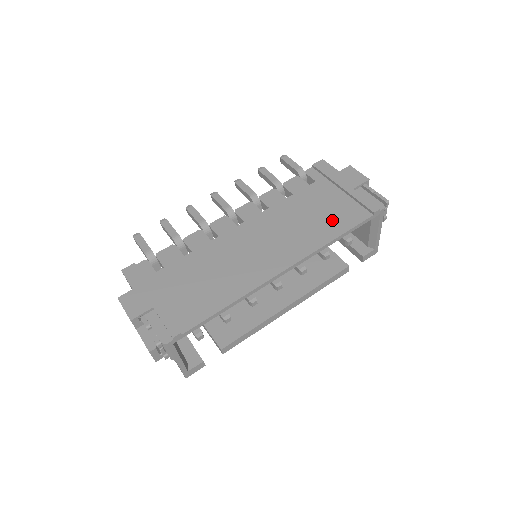
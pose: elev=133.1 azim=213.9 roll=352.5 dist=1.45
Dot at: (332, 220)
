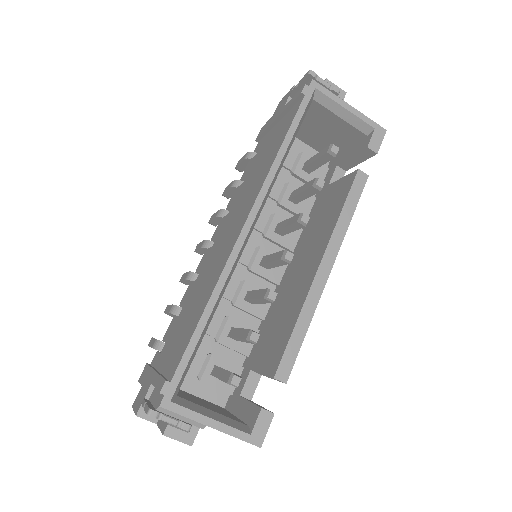
Dot at: (274, 145)
